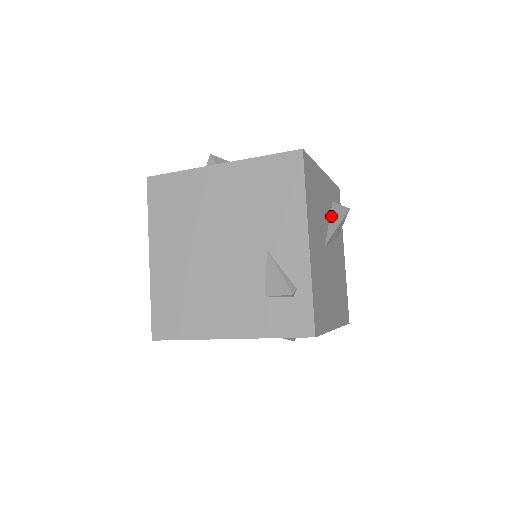
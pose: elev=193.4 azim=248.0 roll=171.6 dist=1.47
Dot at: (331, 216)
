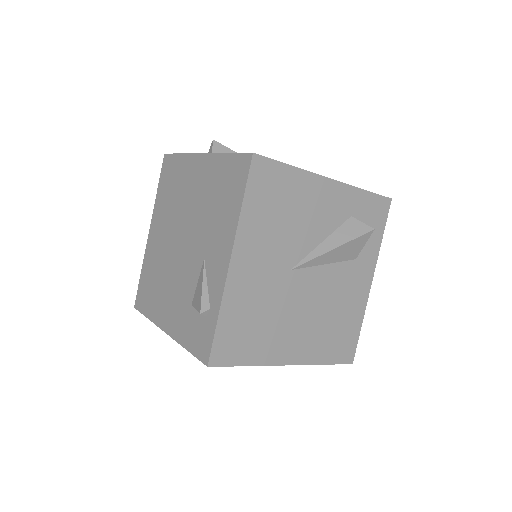
Dot at: (333, 234)
